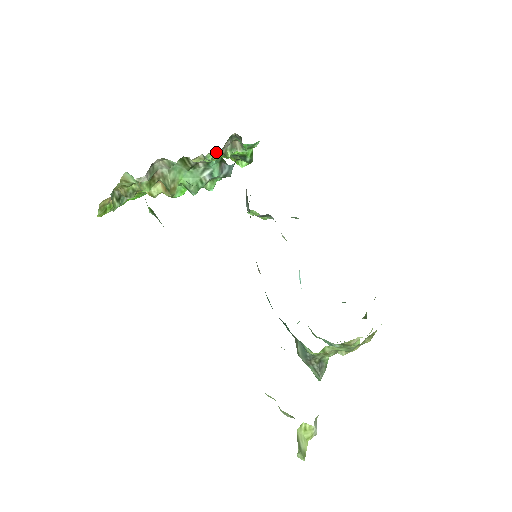
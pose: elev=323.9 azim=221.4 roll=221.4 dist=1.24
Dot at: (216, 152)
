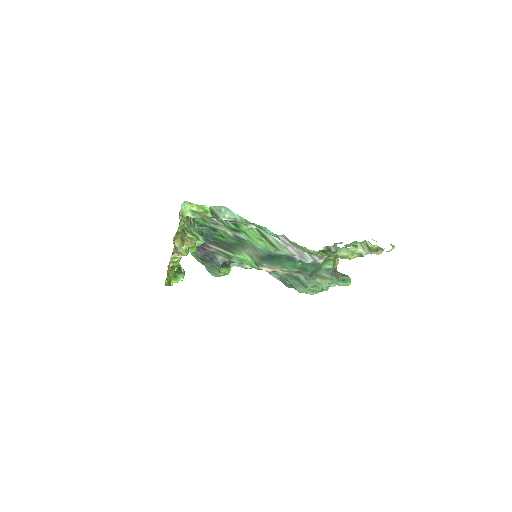
Dot at: occluded
